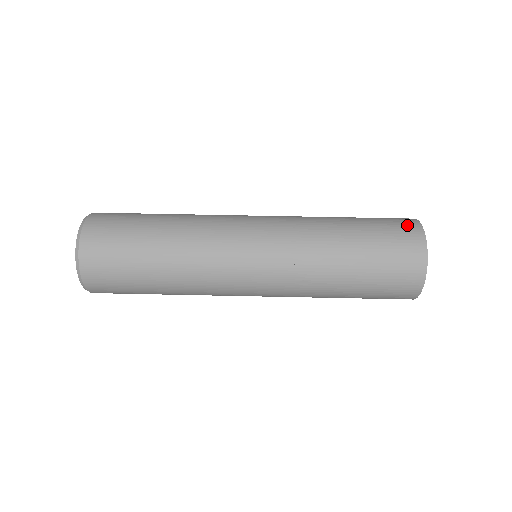
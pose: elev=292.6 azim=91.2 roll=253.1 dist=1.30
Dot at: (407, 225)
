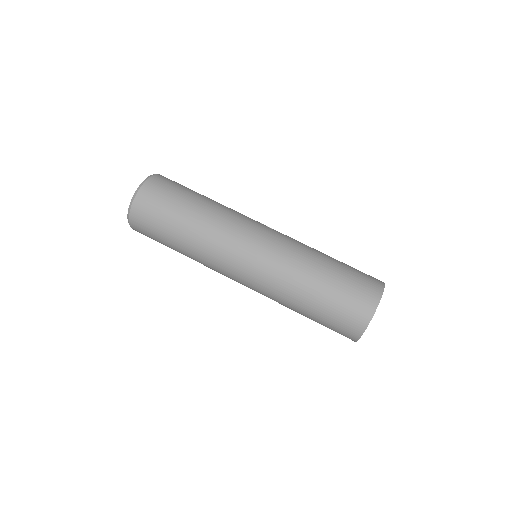
Dot at: (366, 301)
